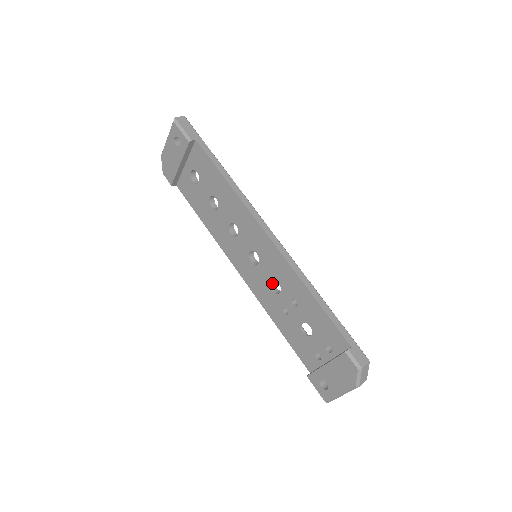
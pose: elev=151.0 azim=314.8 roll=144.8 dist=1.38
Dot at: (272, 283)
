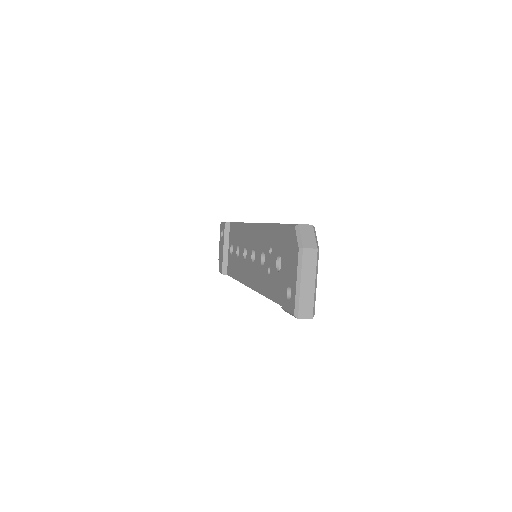
Dot at: occluded
